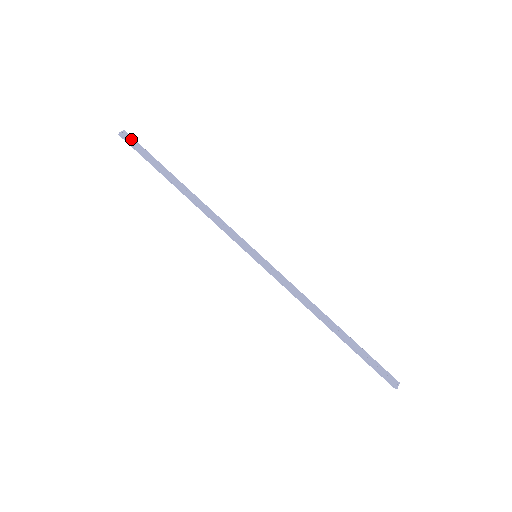
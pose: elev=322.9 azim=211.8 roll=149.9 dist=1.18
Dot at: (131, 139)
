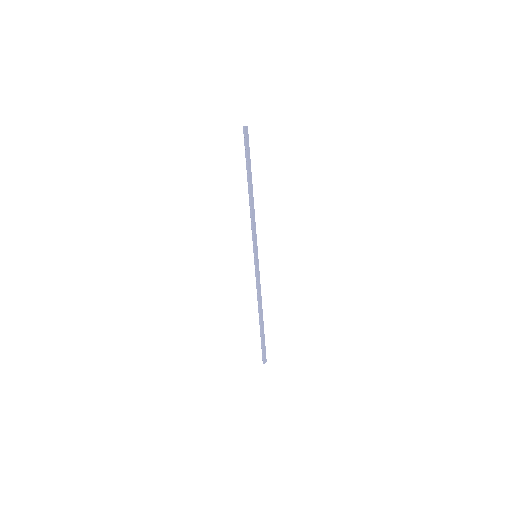
Dot at: (247, 136)
